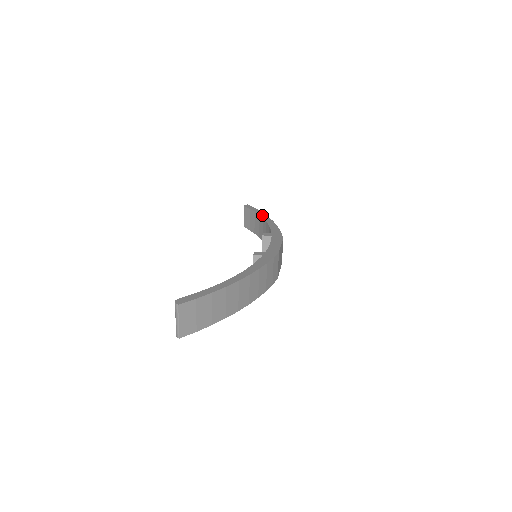
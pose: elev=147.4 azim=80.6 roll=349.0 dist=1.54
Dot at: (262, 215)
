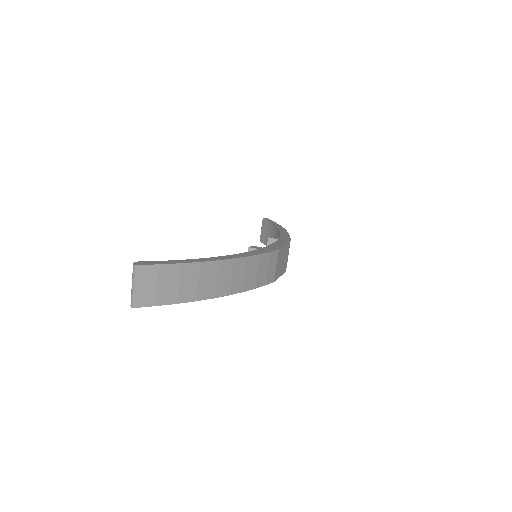
Dot at: (277, 226)
